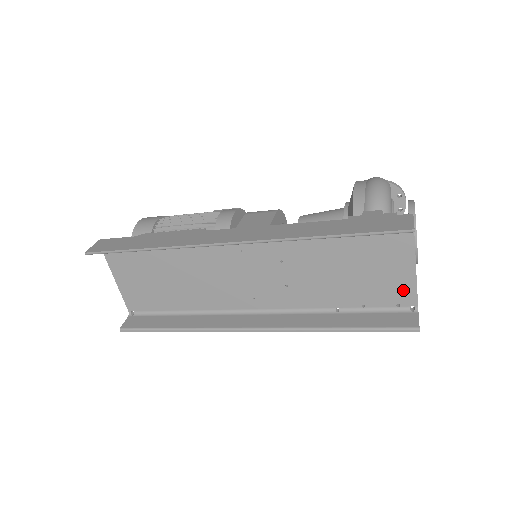
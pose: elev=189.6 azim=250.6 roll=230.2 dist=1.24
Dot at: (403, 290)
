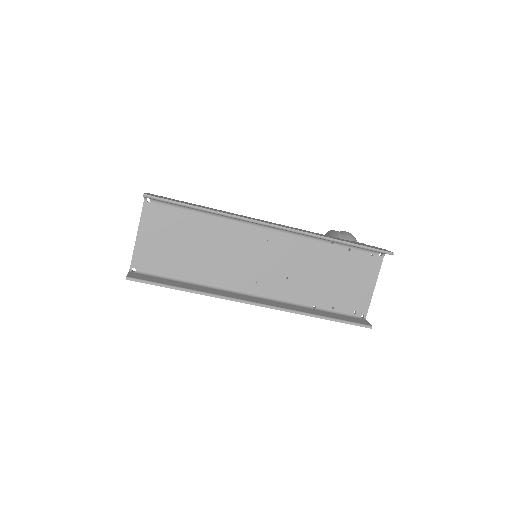
Dot at: (362, 301)
